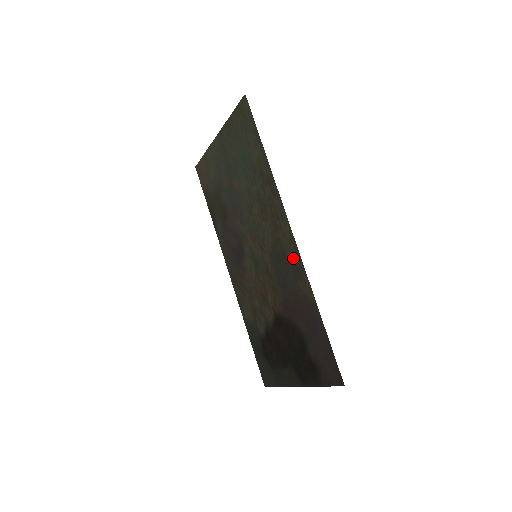
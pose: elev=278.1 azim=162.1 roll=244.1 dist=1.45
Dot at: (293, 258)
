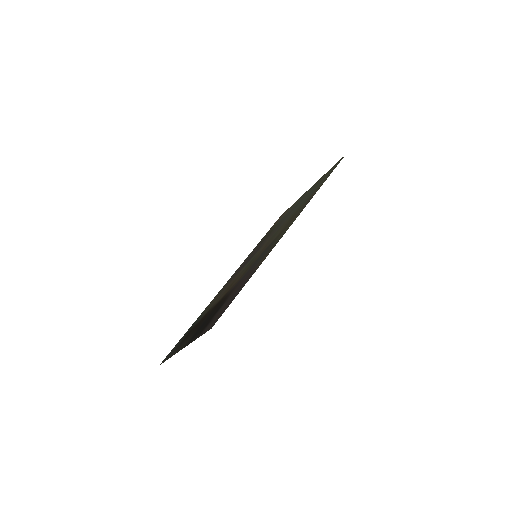
Dot at: (275, 243)
